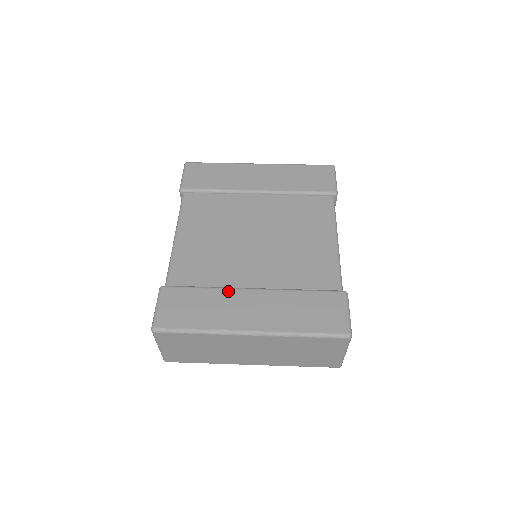
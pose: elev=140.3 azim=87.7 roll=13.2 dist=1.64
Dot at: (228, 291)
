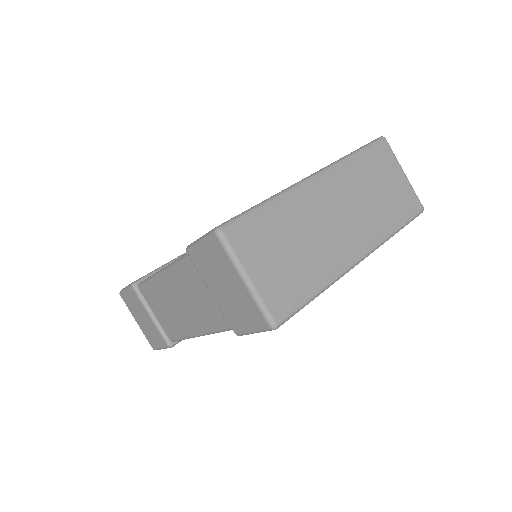
Dot at: occluded
